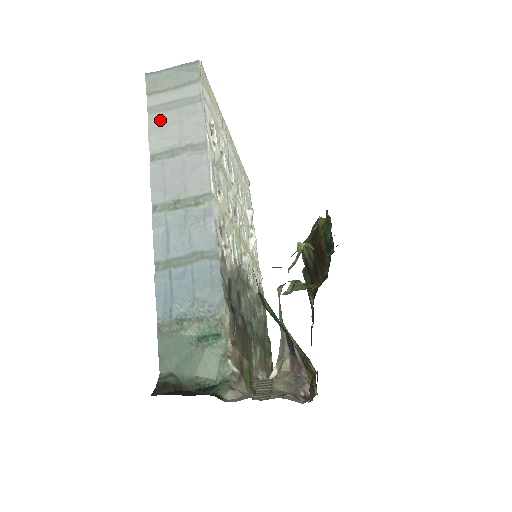
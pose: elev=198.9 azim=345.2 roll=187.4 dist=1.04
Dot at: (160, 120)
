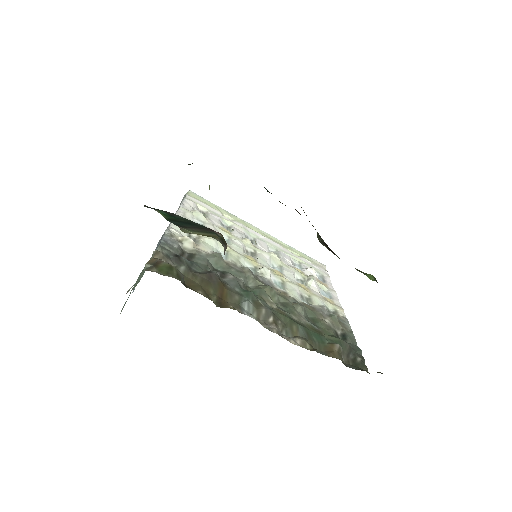
Dot at: occluded
